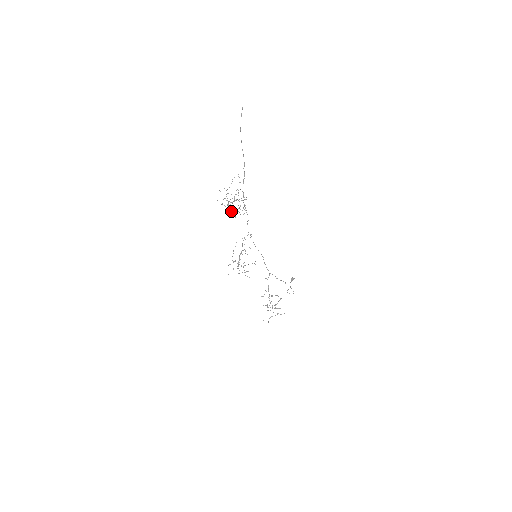
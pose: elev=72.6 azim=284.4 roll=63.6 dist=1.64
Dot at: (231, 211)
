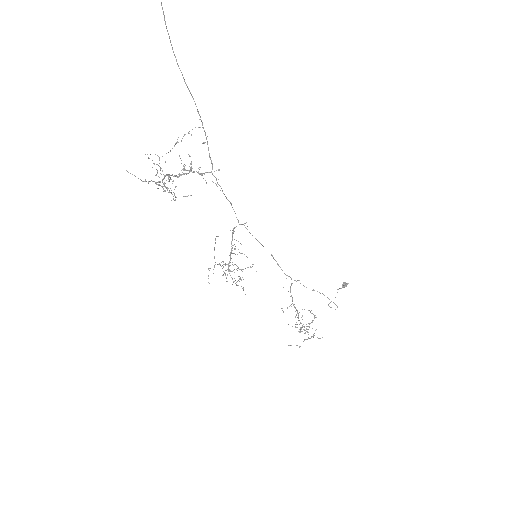
Dot at: (169, 191)
